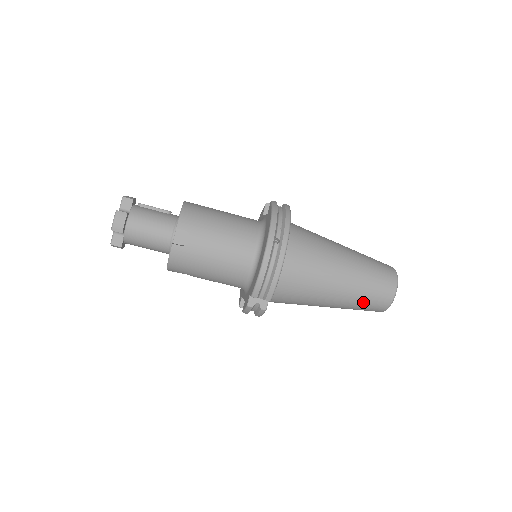
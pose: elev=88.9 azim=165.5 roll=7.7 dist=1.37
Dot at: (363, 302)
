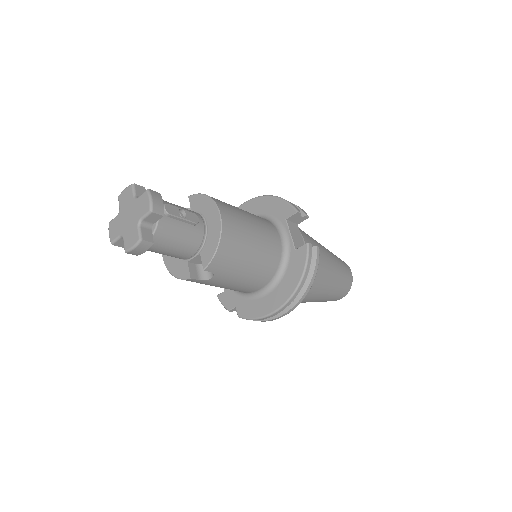
Dot at: occluded
